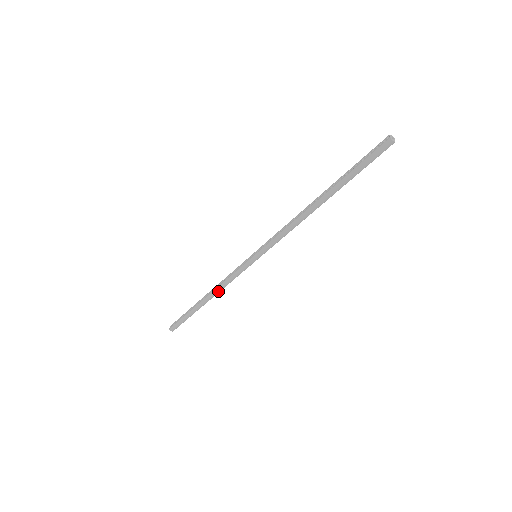
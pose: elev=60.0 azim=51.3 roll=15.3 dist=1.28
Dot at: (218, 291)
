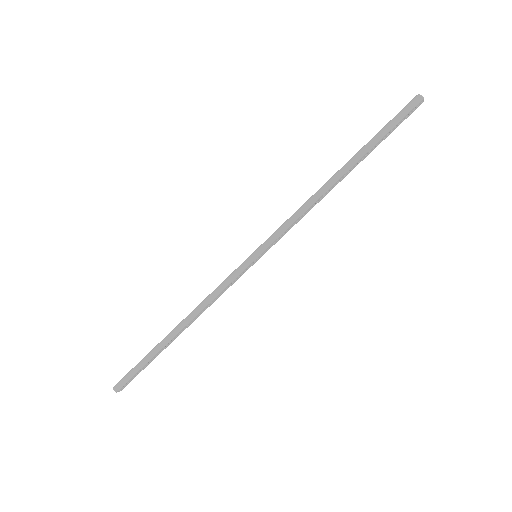
Dot at: (197, 312)
